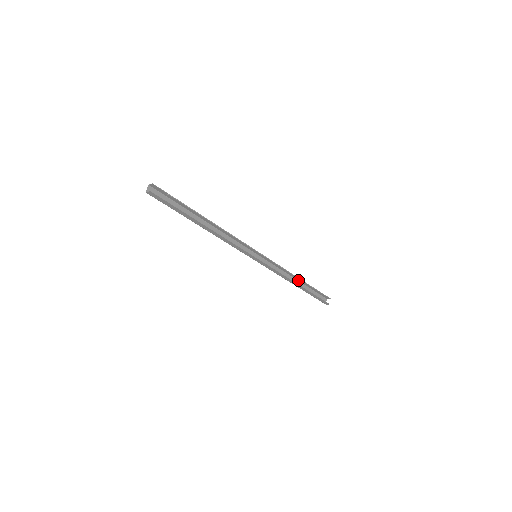
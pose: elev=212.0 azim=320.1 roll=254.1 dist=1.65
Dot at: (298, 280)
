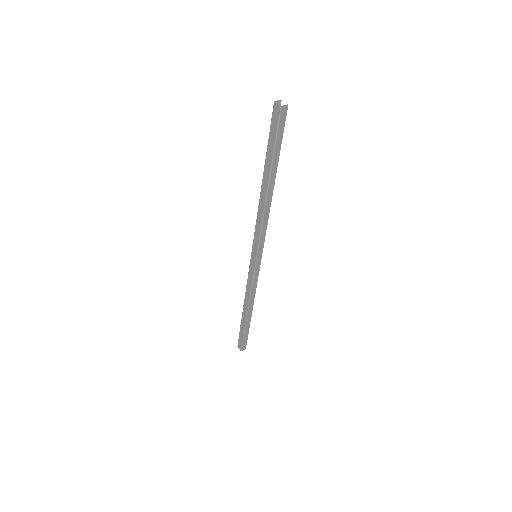
Dot at: (243, 310)
